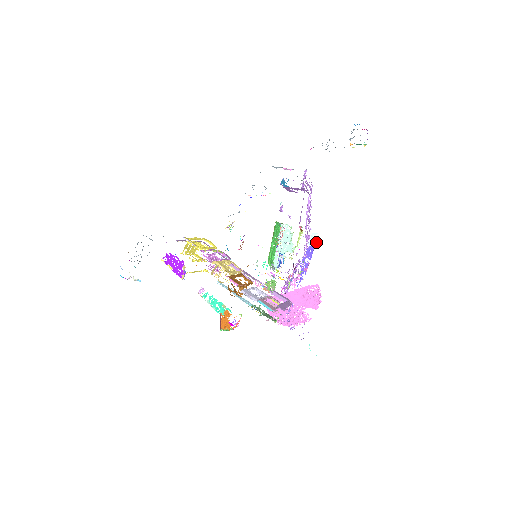
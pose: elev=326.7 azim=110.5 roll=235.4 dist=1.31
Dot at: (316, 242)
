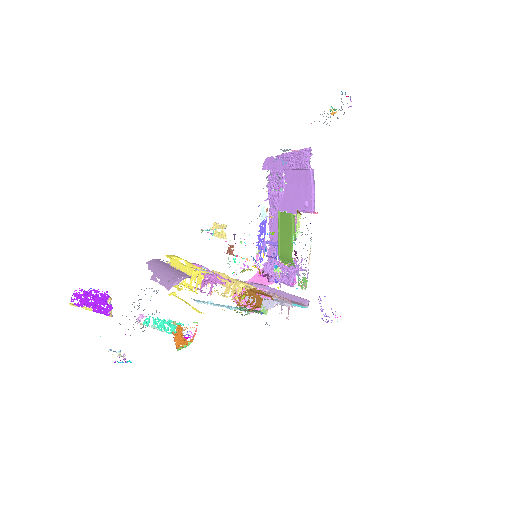
Dot at: occluded
